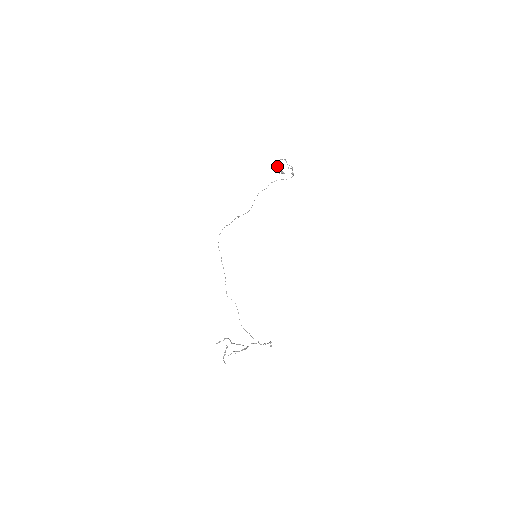
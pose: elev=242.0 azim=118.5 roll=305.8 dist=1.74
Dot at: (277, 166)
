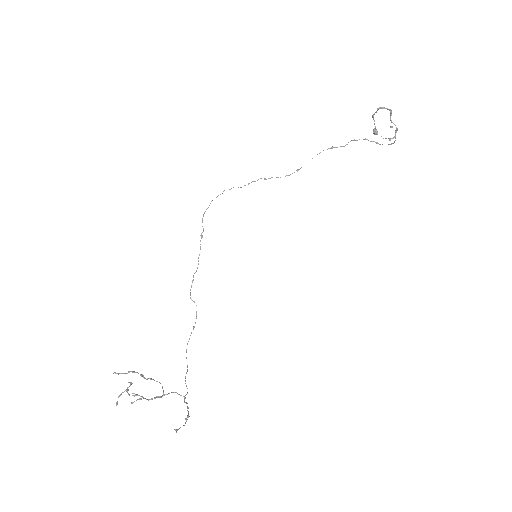
Dot at: occluded
